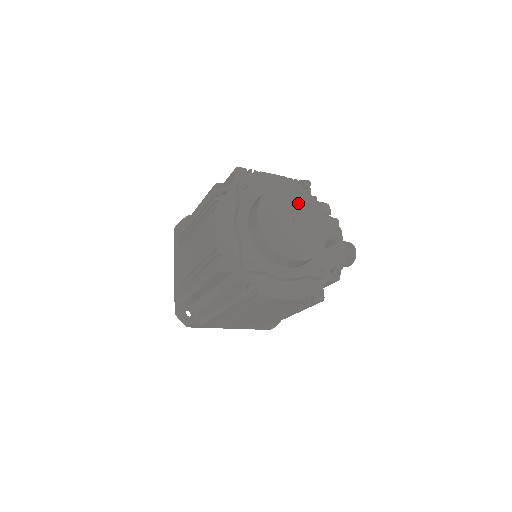
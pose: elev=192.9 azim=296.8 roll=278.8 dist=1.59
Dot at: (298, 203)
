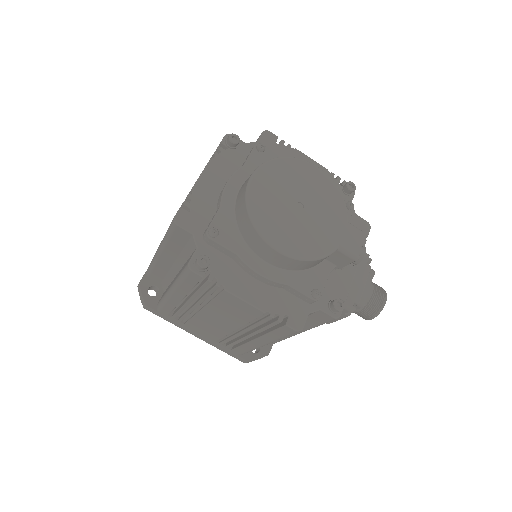
Dot at: (317, 189)
